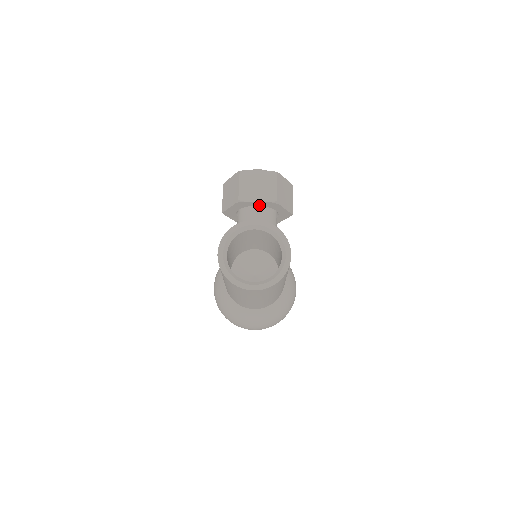
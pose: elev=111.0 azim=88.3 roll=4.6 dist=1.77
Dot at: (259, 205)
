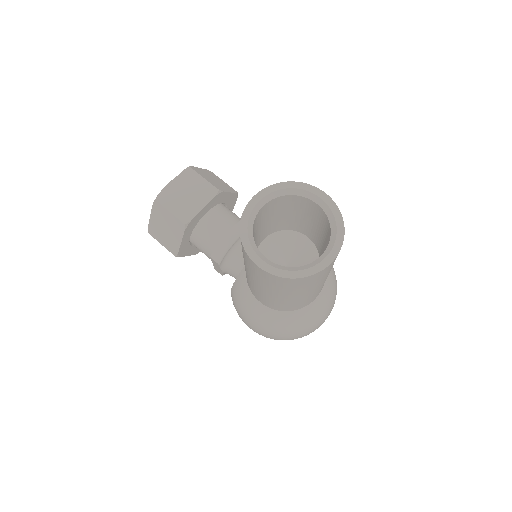
Dot at: (206, 211)
